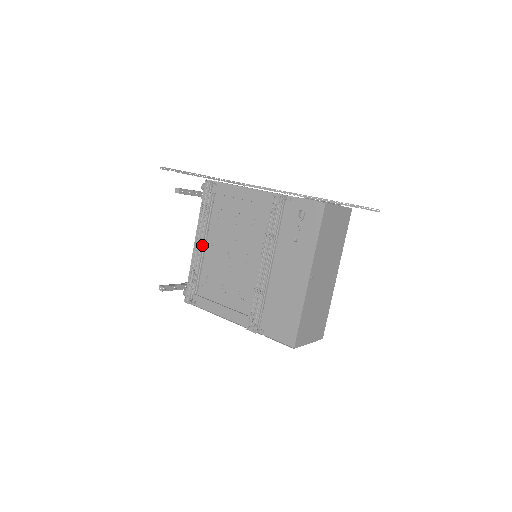
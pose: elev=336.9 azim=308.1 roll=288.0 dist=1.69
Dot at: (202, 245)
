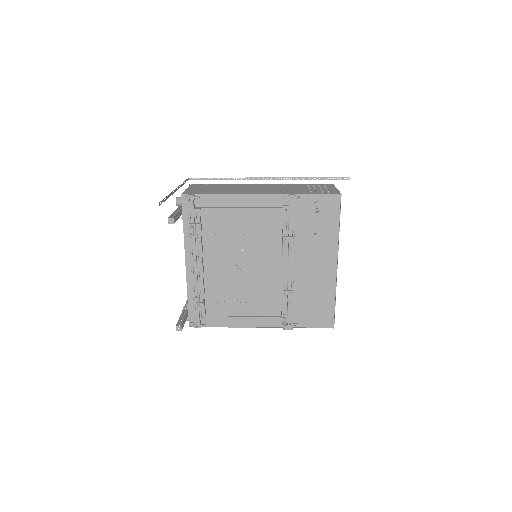
Dot at: (202, 266)
